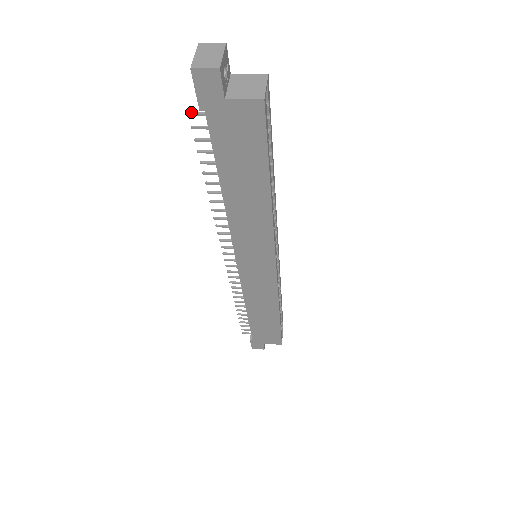
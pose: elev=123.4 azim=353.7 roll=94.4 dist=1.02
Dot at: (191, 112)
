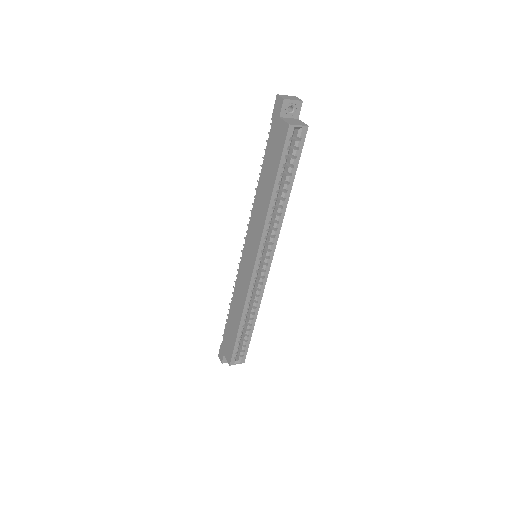
Dot at: occluded
